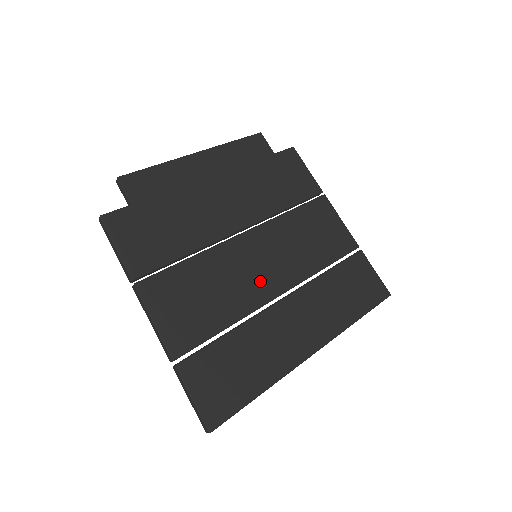
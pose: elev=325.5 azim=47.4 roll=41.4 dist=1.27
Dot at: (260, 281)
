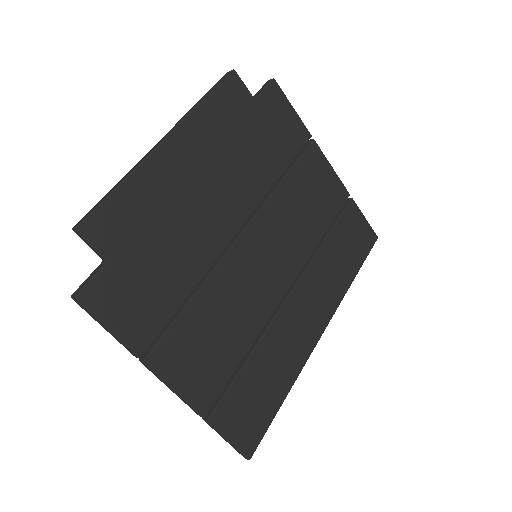
Dot at: (266, 287)
